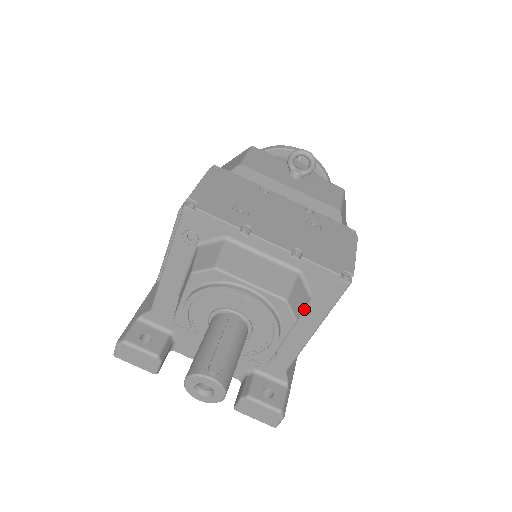
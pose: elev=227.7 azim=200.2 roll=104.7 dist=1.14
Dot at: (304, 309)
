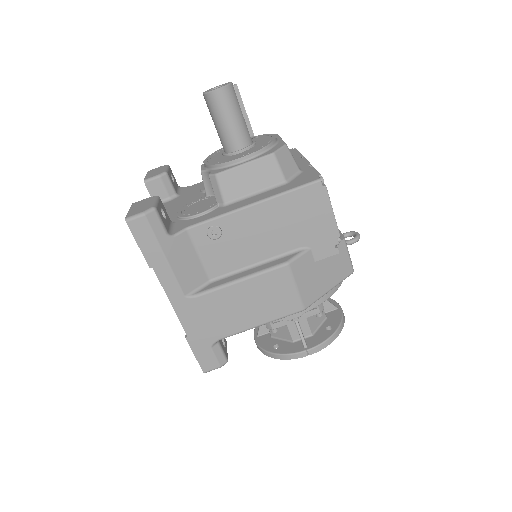
Dot at: (271, 189)
